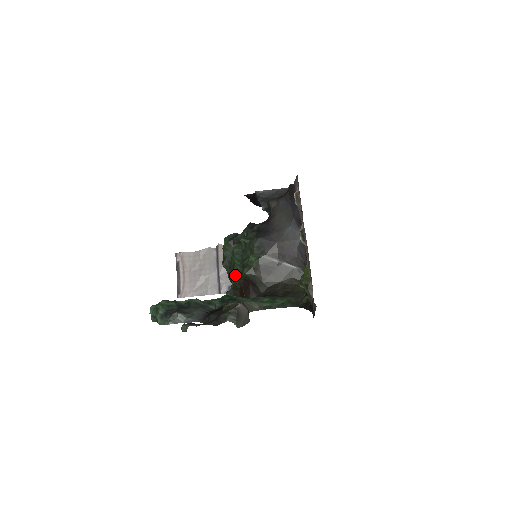
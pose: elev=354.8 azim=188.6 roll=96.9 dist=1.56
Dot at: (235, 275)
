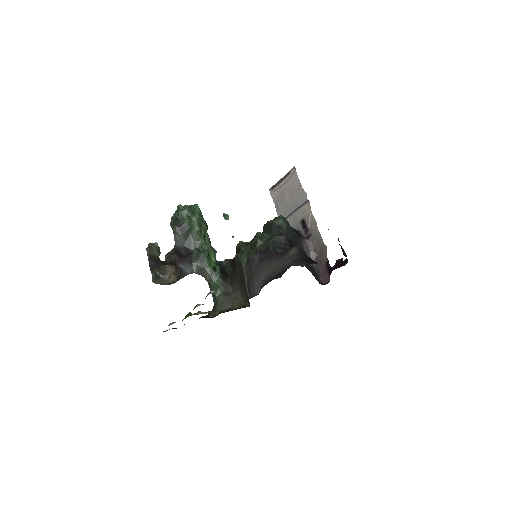
Dot at: occluded
